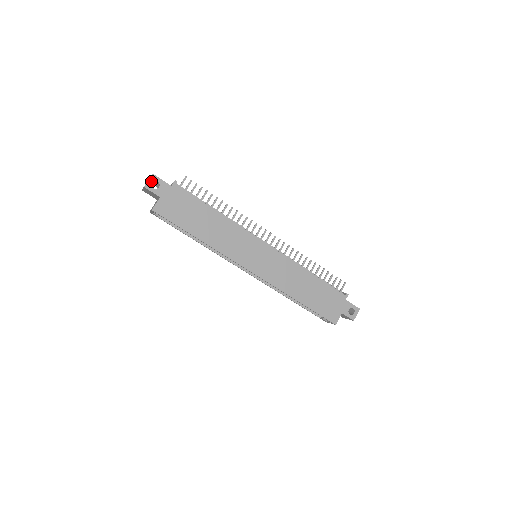
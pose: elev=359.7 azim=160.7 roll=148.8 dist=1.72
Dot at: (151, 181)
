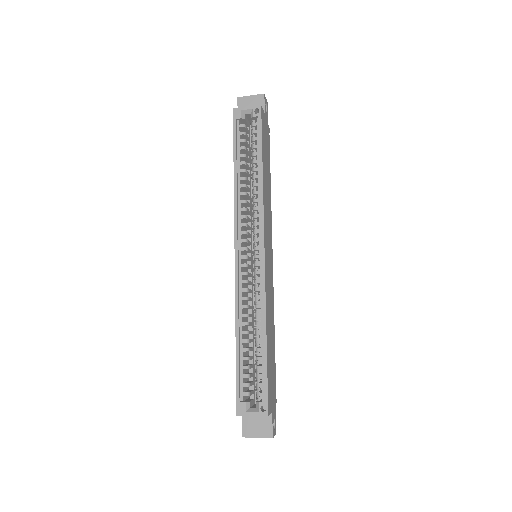
Dot at: (266, 102)
